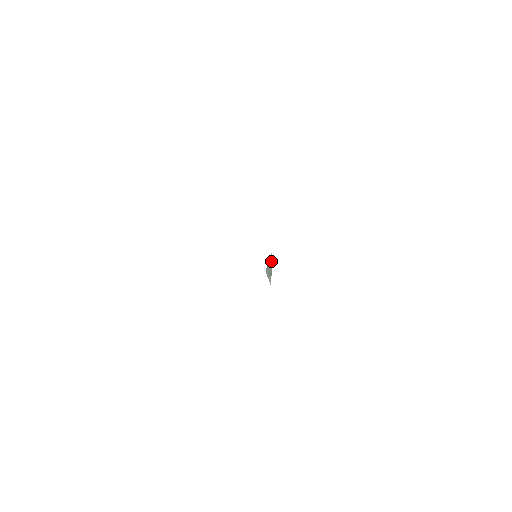
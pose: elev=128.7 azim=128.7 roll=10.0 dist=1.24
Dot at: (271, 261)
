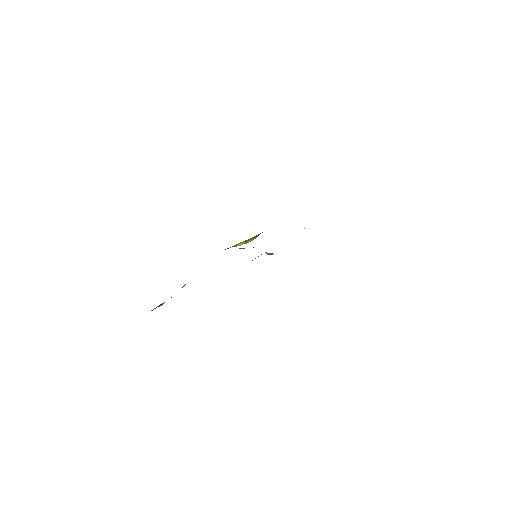
Dot at: (268, 253)
